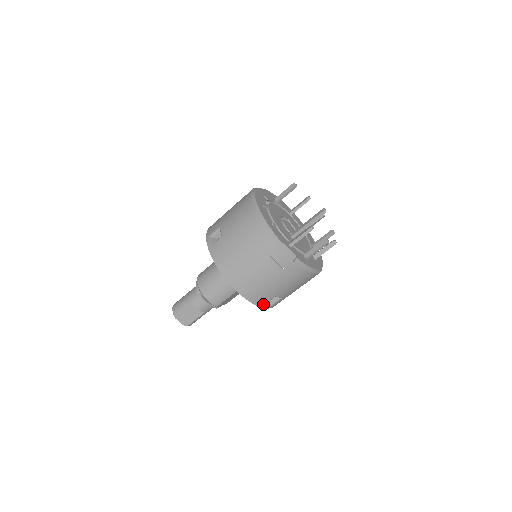
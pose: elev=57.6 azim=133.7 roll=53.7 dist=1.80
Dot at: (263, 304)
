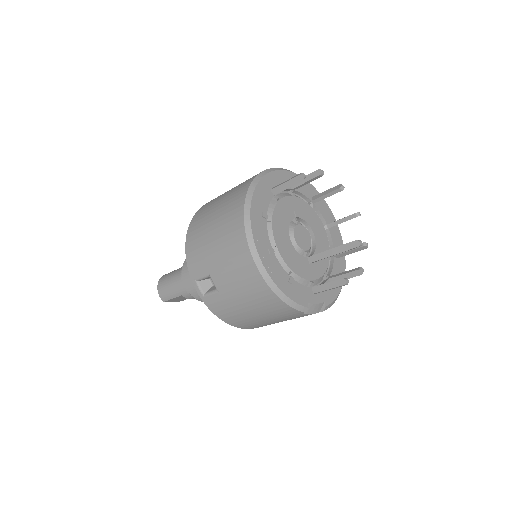
Dot at: occluded
